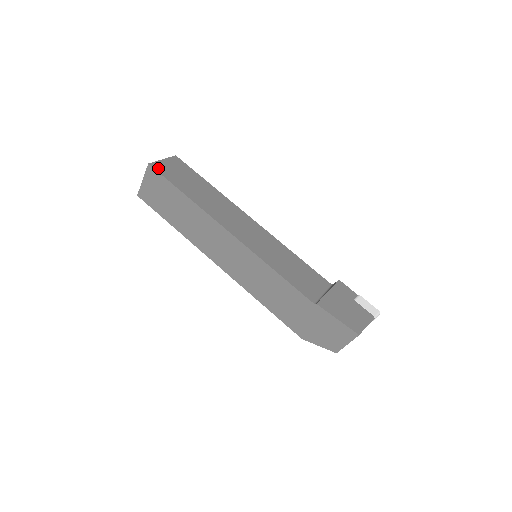
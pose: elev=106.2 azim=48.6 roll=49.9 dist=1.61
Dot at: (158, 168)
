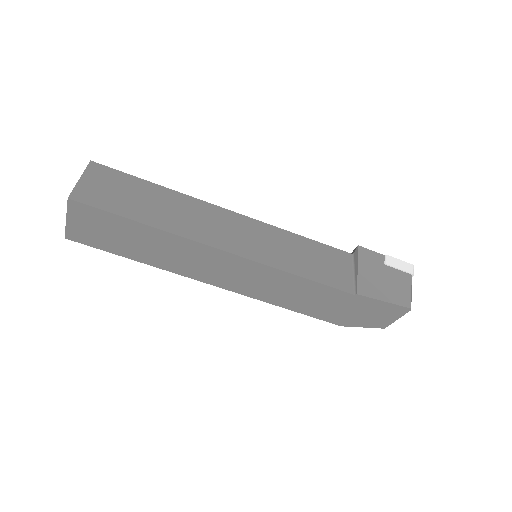
Dot at: (84, 198)
